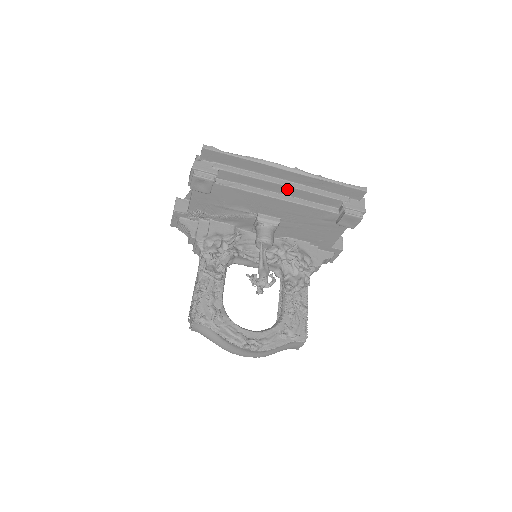
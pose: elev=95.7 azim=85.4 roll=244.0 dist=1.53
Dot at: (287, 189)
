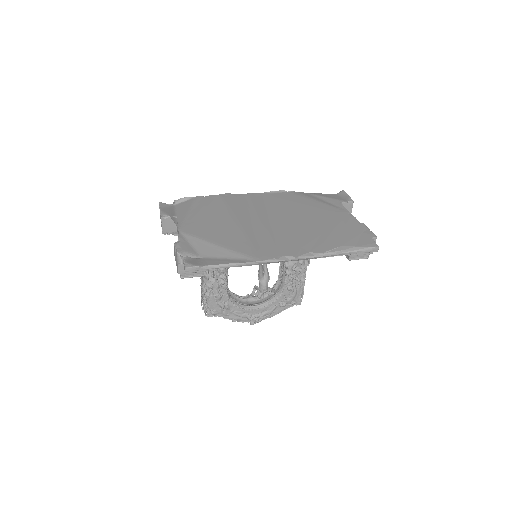
Dot at: occluded
